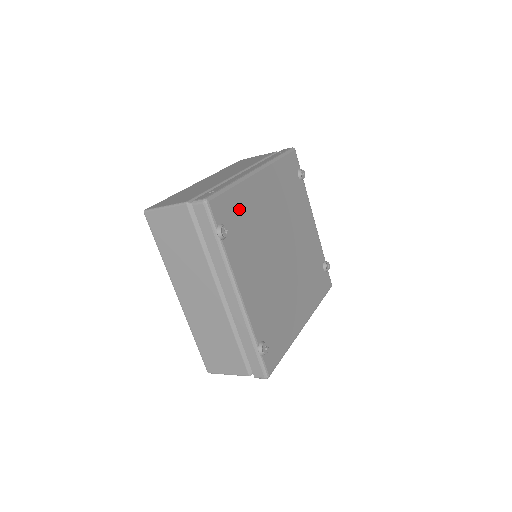
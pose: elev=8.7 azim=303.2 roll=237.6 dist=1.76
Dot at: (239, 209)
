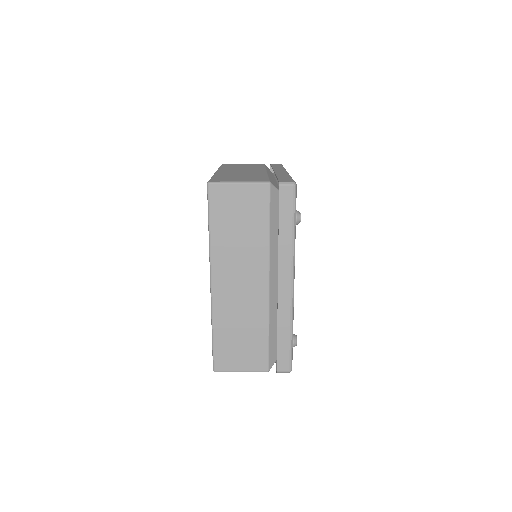
Dot at: occluded
